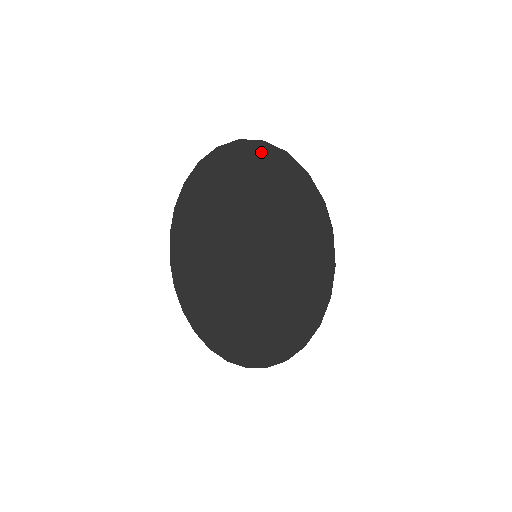
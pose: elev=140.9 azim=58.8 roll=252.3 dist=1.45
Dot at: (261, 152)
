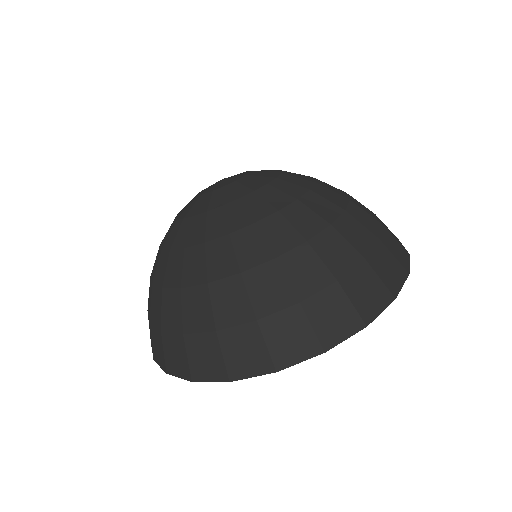
Dot at: occluded
